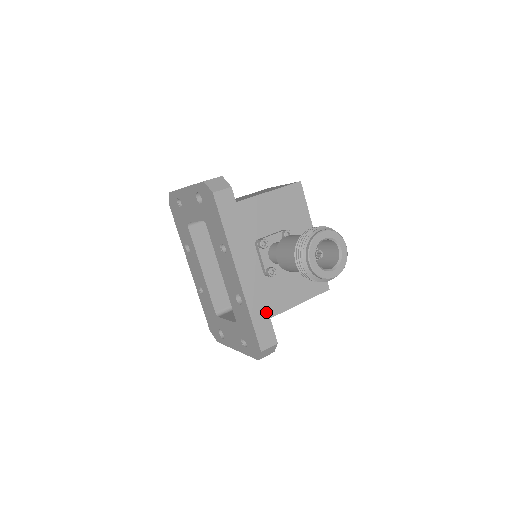
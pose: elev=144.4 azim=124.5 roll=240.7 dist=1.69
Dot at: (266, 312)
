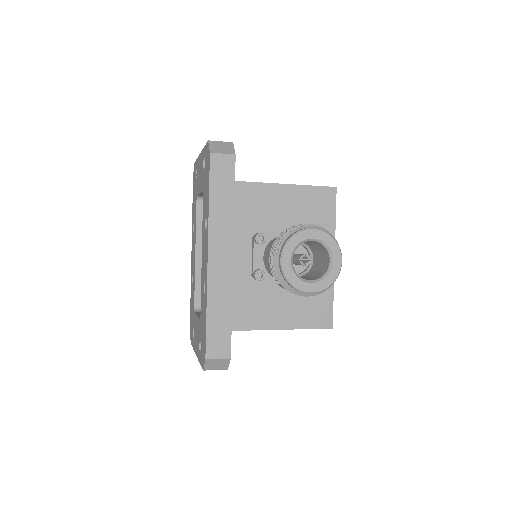
Dot at: (229, 314)
